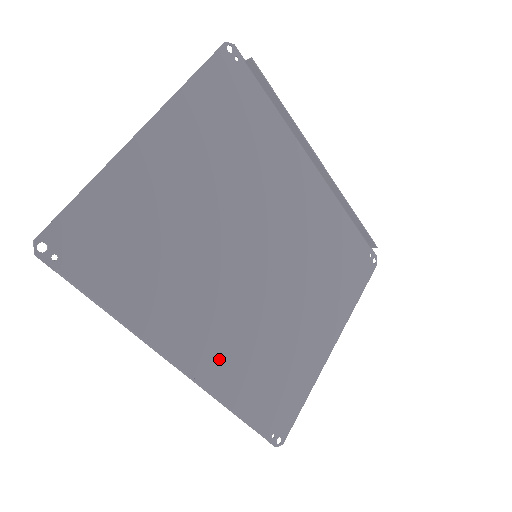
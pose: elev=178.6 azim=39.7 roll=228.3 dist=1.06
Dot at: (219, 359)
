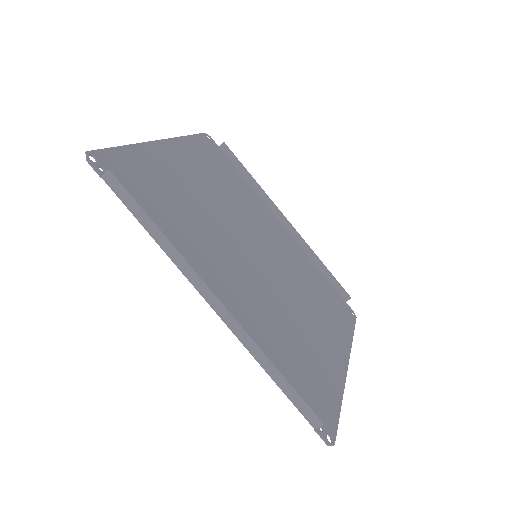
Dot at: (245, 318)
